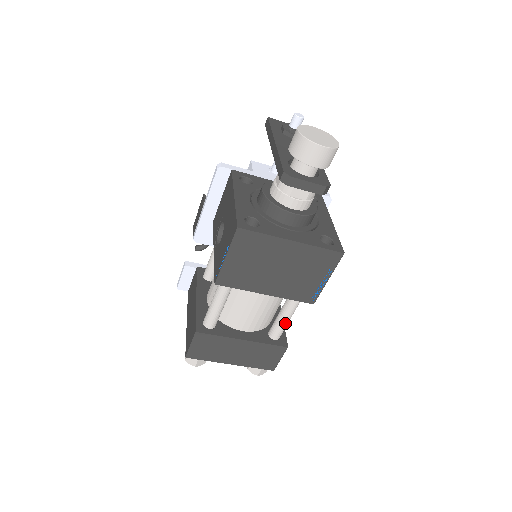
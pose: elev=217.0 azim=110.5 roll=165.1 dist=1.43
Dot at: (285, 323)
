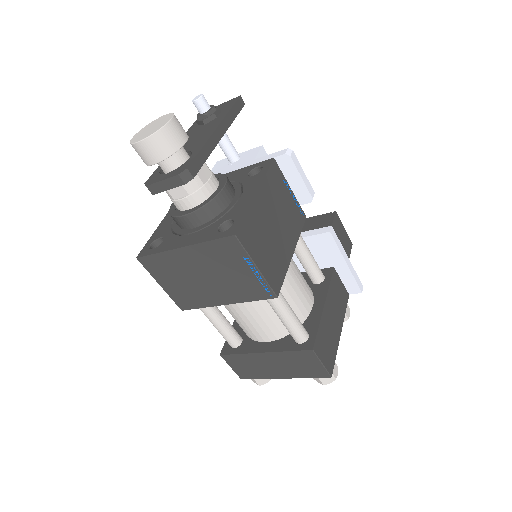
Dot at: (288, 324)
